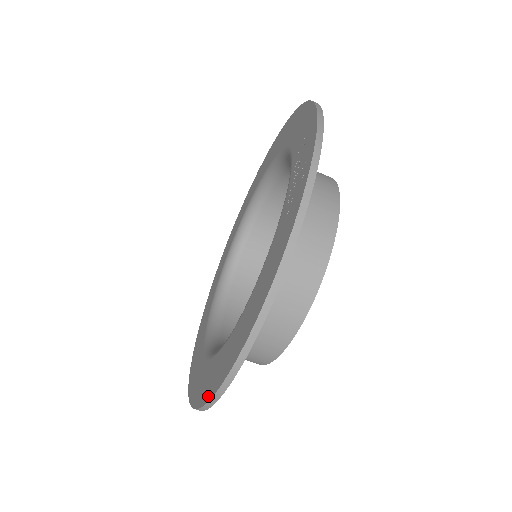
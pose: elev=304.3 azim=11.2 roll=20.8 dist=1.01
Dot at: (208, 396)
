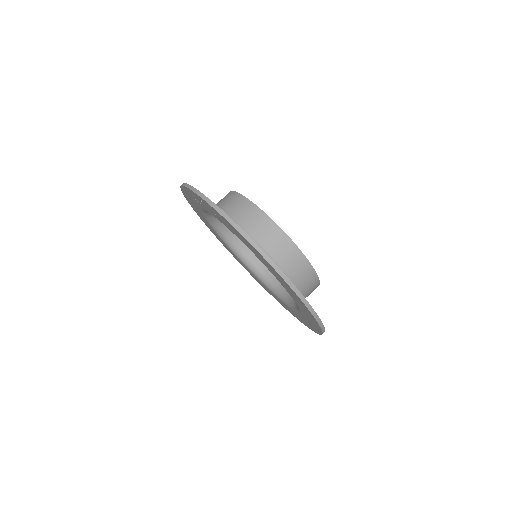
Dot at: (306, 308)
